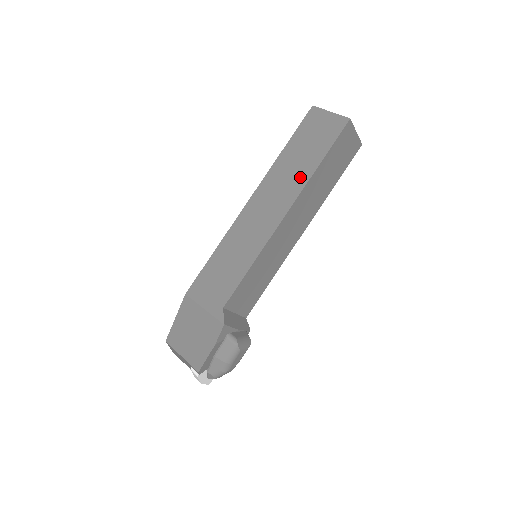
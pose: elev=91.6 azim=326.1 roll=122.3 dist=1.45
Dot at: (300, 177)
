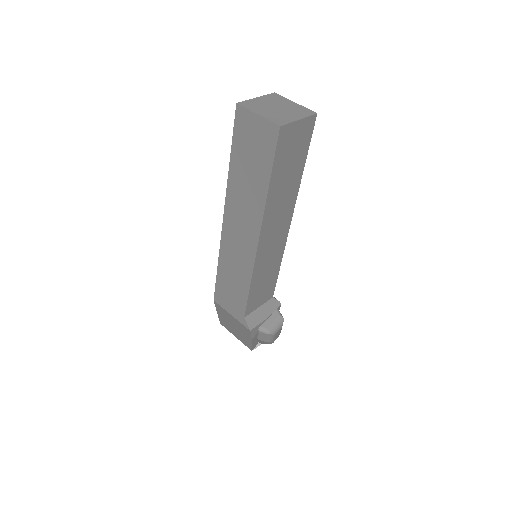
Dot at: (256, 200)
